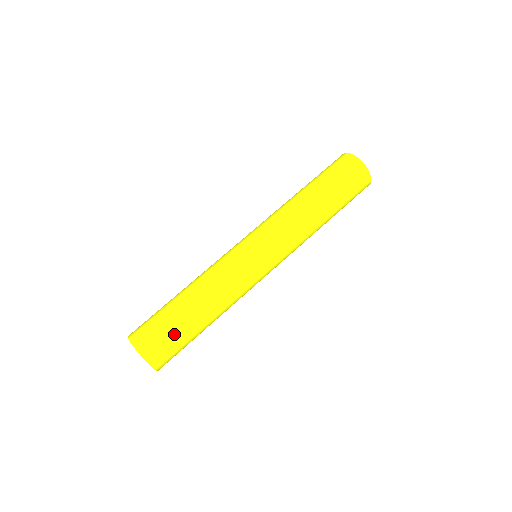
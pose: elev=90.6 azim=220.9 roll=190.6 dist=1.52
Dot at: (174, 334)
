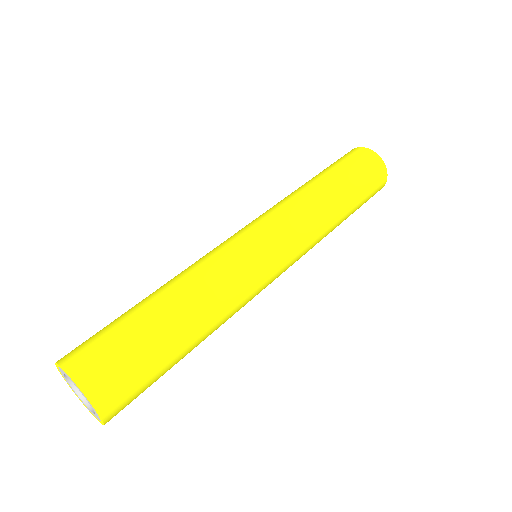
Dot at: occluded
